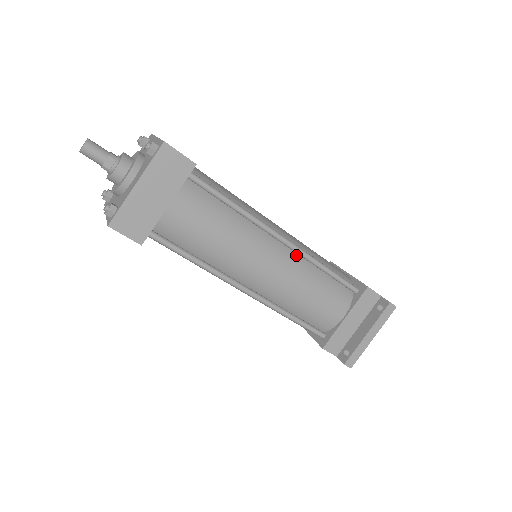
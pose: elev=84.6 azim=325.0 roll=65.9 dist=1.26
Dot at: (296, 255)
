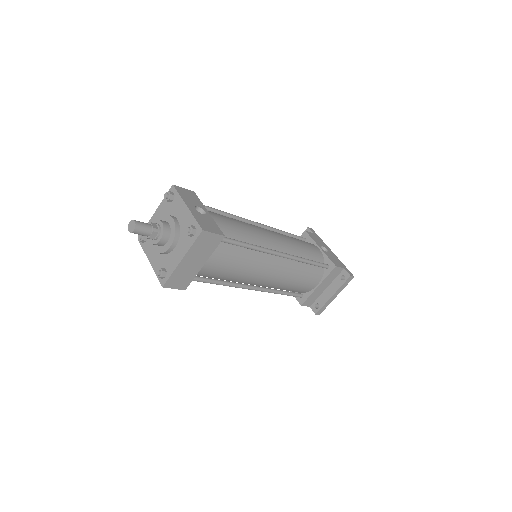
Dot at: (288, 259)
